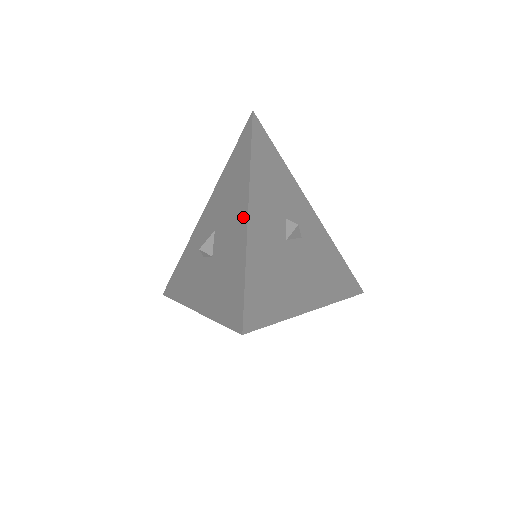
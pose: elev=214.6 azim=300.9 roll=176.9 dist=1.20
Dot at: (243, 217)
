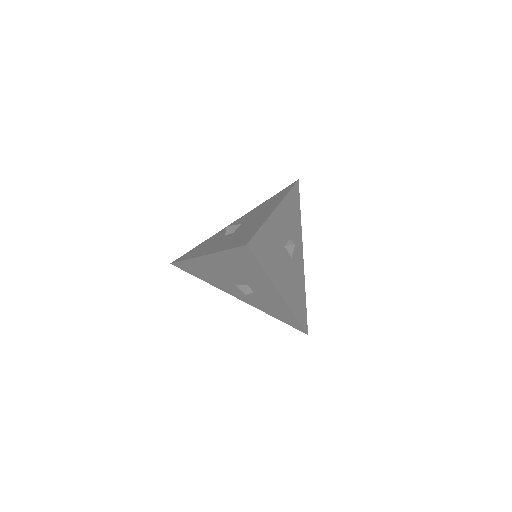
Dot at: (270, 211)
